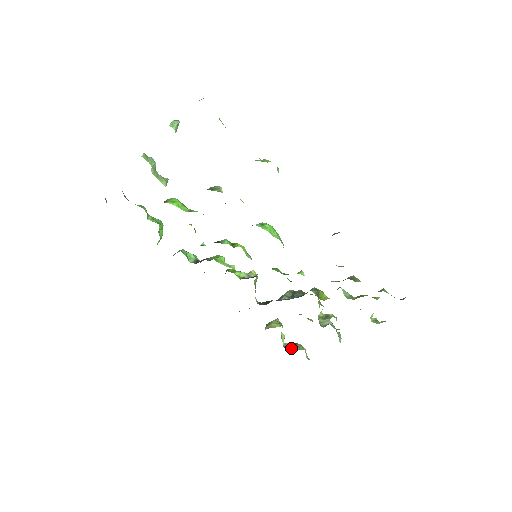
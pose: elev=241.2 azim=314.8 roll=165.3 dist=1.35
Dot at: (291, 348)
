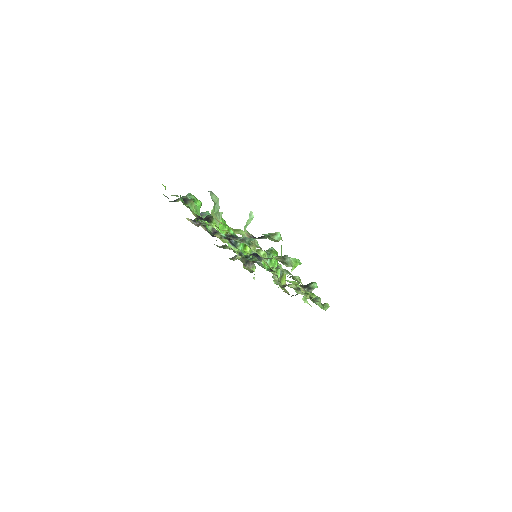
Dot at: (247, 266)
